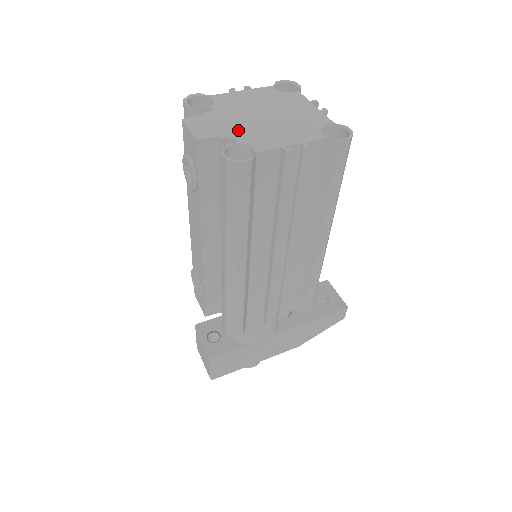
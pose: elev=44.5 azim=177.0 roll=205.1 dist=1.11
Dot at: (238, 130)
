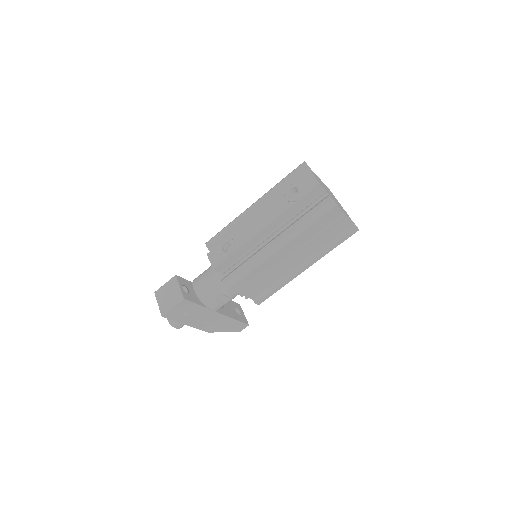
Dot at: (328, 193)
